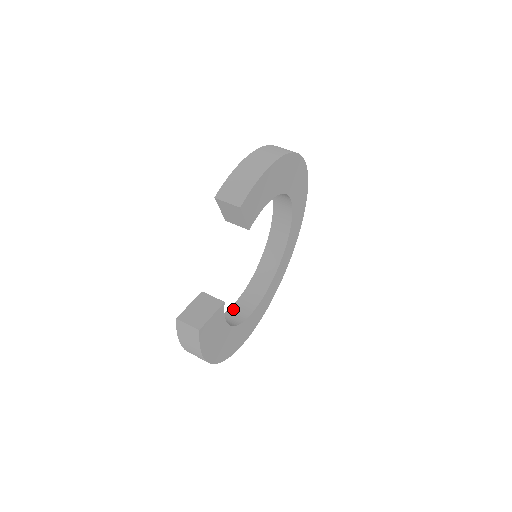
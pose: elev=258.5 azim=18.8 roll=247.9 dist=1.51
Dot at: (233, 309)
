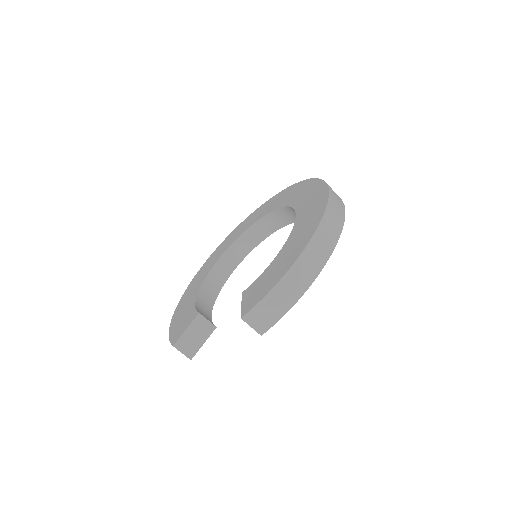
Dot at: (217, 266)
